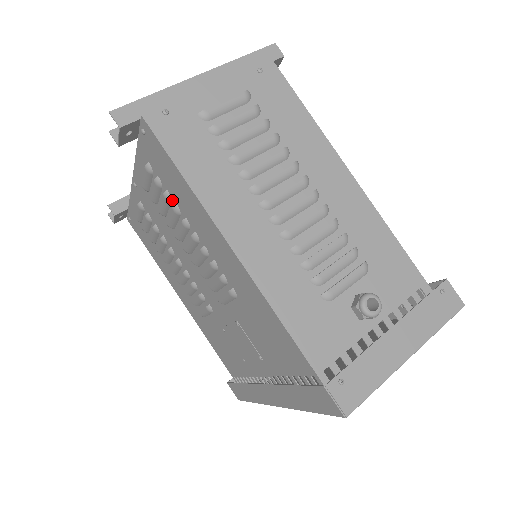
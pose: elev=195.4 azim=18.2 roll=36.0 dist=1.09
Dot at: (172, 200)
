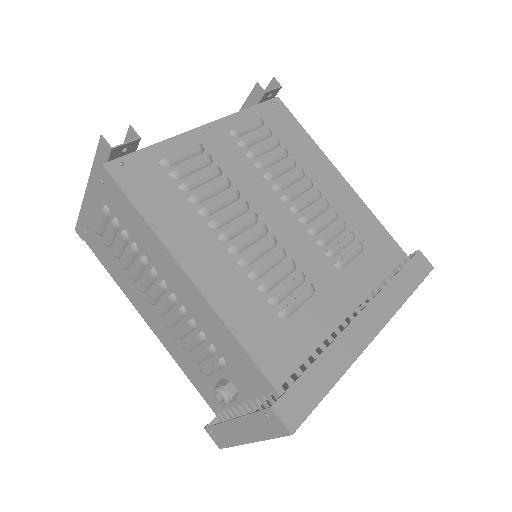
Dot at: occluded
